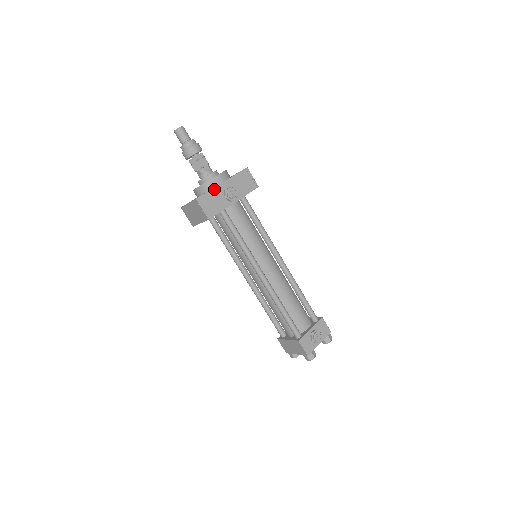
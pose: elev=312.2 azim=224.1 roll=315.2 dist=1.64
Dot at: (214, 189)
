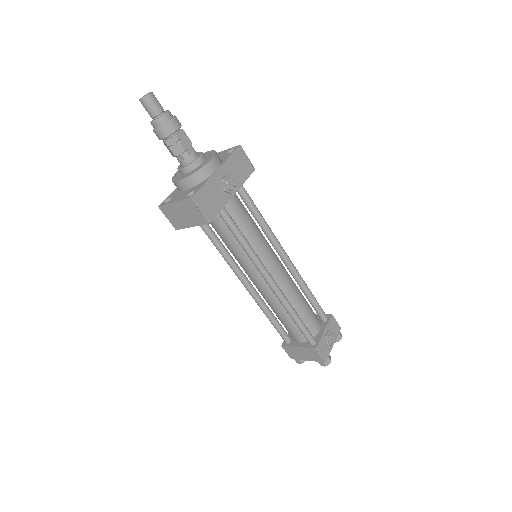
Dot at: (209, 180)
